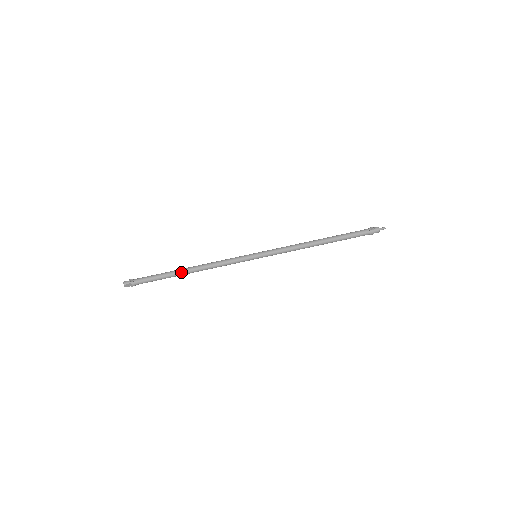
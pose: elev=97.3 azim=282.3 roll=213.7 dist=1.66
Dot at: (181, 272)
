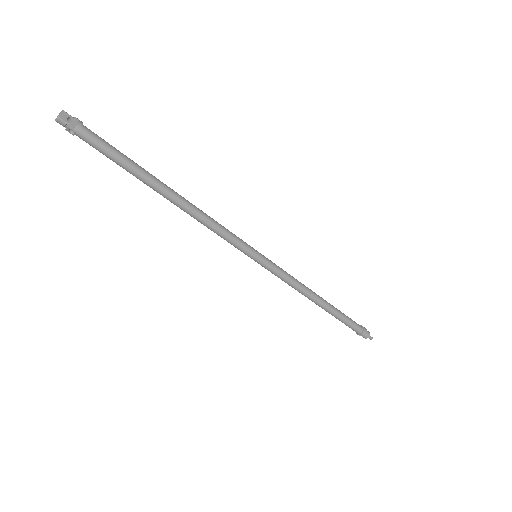
Dot at: occluded
